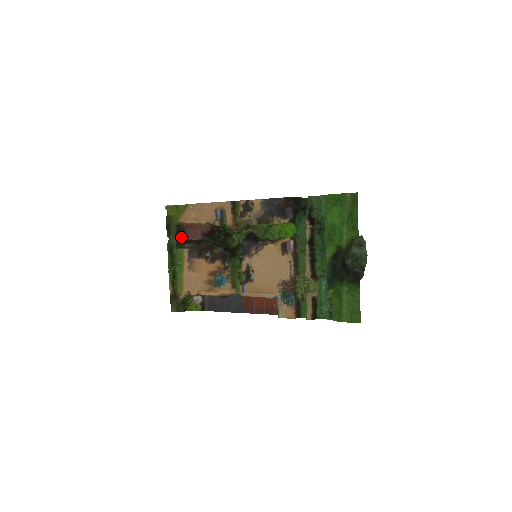
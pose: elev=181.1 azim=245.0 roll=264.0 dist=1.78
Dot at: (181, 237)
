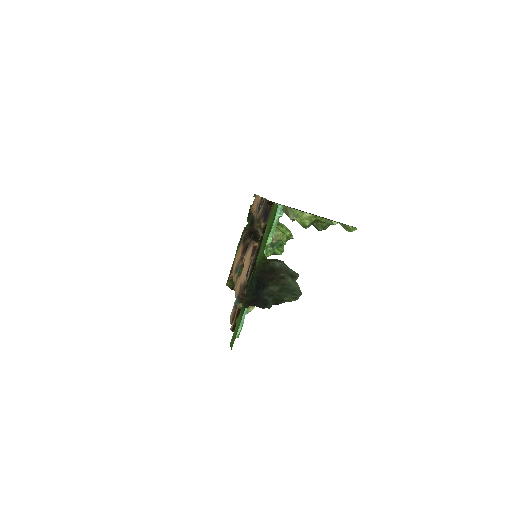
Dot at: (251, 224)
